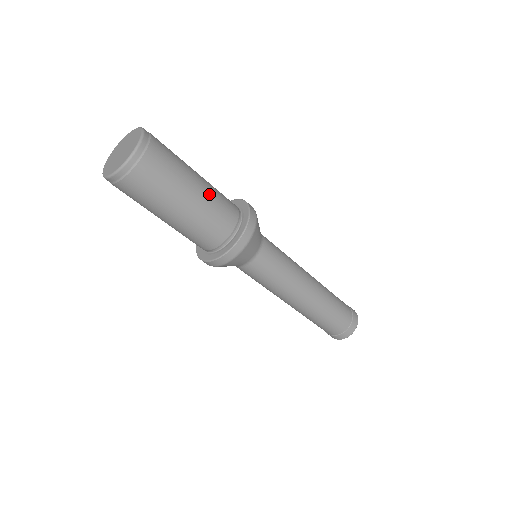
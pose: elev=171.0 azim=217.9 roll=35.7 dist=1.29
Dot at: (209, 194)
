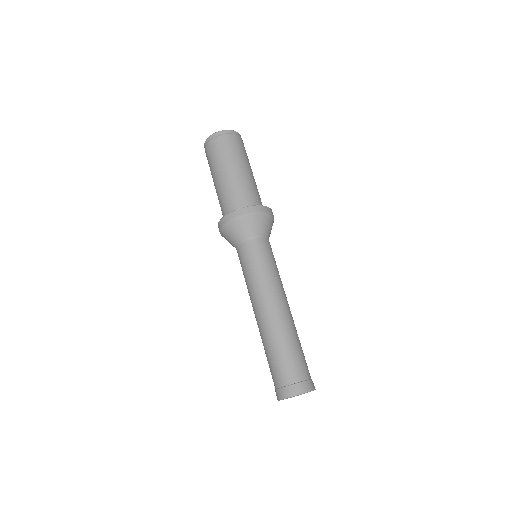
Dot at: (244, 179)
